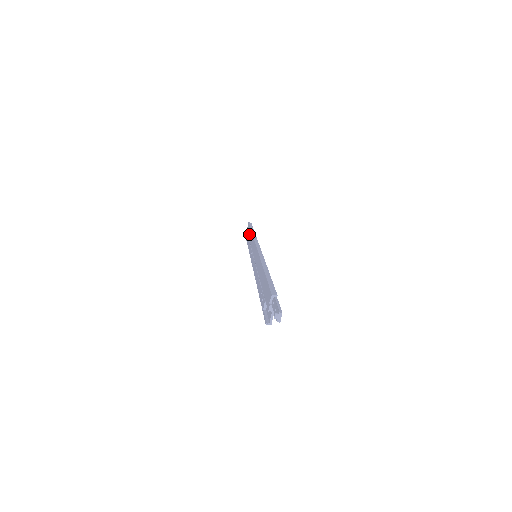
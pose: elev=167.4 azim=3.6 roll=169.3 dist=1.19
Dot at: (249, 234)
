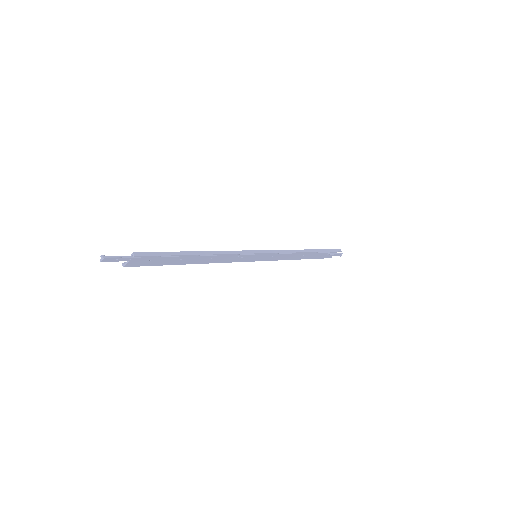
Dot at: occluded
